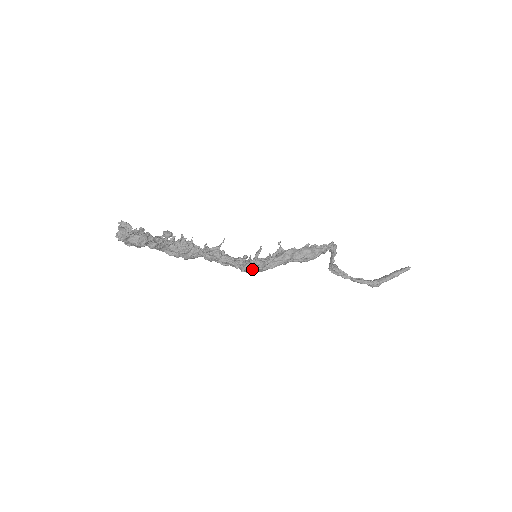
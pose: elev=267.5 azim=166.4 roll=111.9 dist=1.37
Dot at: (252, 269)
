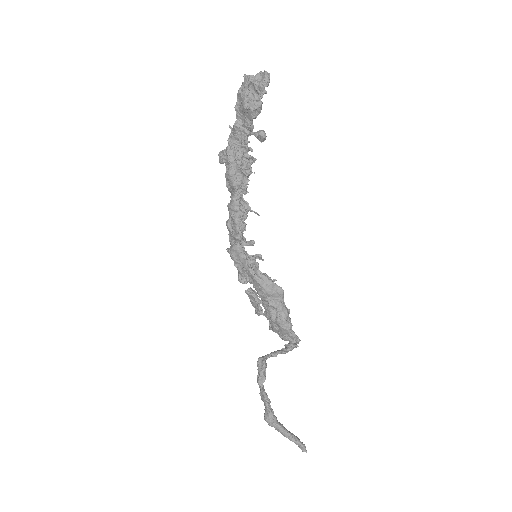
Dot at: (241, 256)
